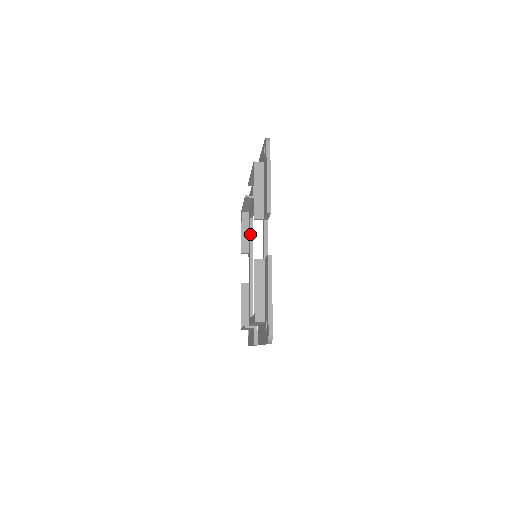
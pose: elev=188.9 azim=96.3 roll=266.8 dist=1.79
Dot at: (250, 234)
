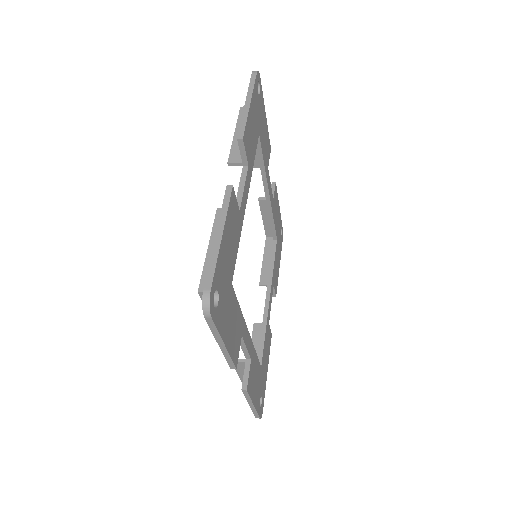
Dot at: (258, 157)
